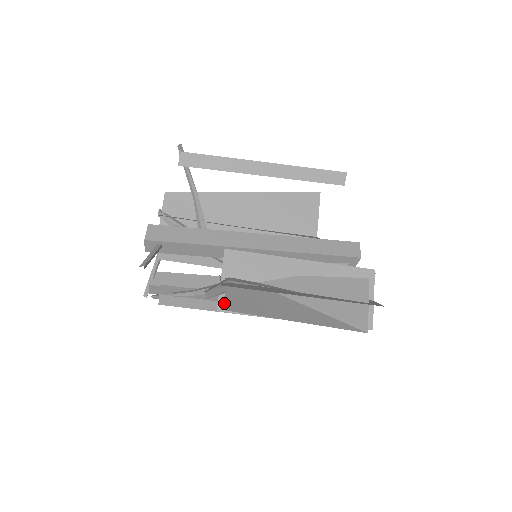
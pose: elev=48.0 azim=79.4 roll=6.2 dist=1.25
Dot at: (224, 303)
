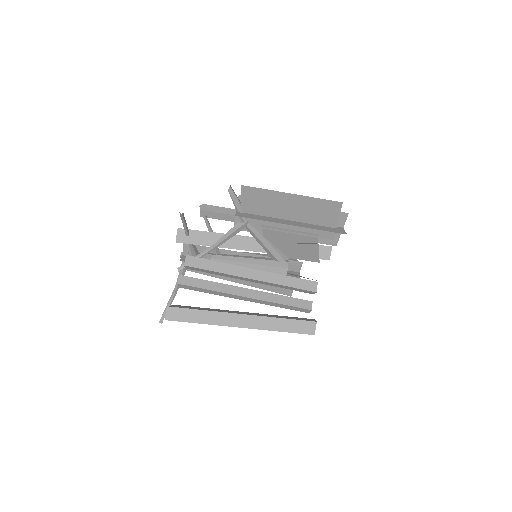
Dot at: (242, 194)
